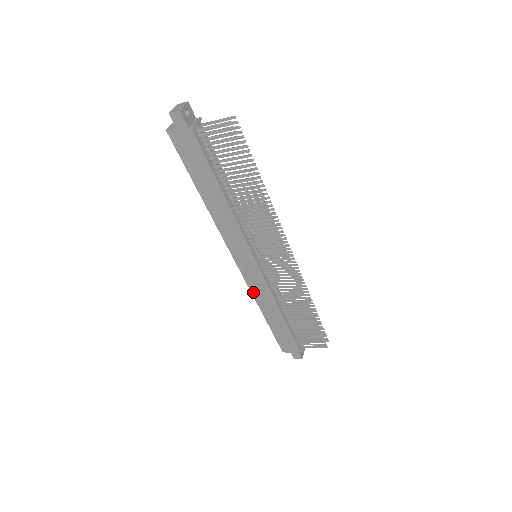
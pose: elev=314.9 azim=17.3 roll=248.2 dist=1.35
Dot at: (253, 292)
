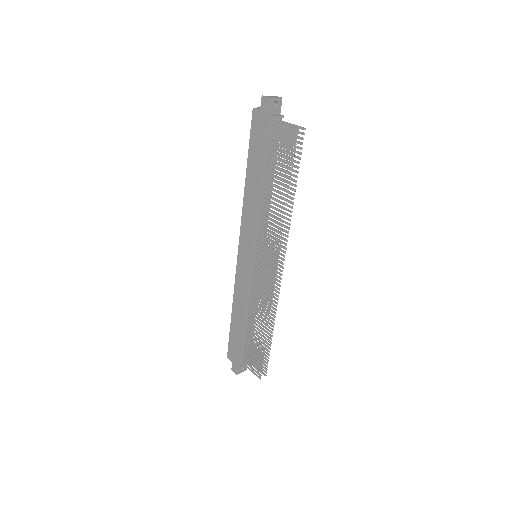
Dot at: (236, 285)
